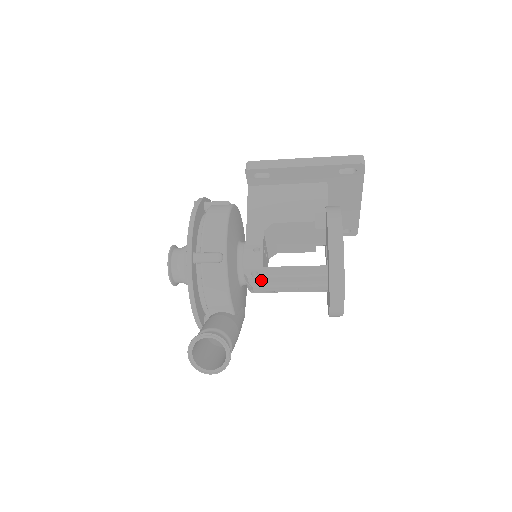
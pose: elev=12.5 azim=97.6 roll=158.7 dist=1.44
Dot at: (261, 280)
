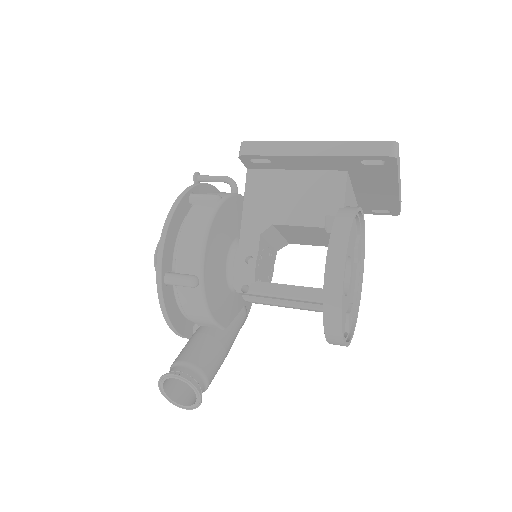
Dot at: (254, 295)
